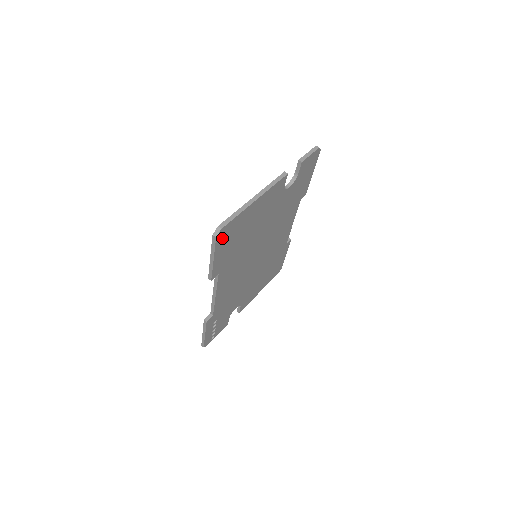
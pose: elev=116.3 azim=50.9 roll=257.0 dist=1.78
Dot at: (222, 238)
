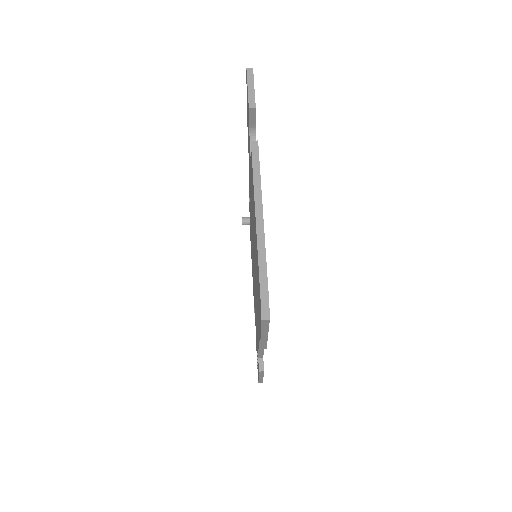
Dot at: occluded
